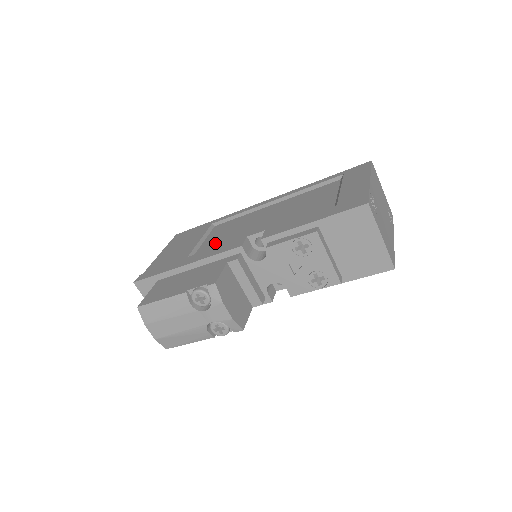
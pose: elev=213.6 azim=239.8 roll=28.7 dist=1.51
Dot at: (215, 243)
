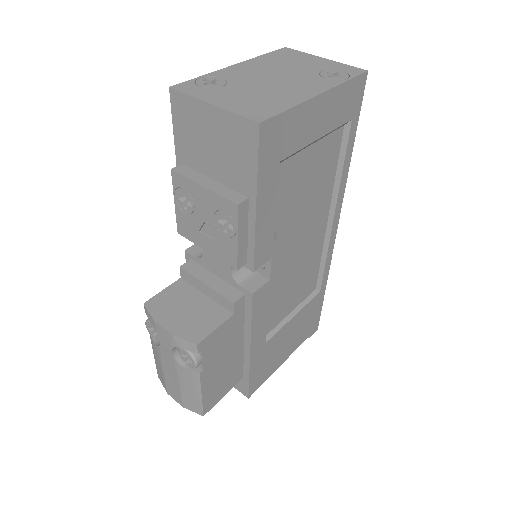
Dot at: occluded
